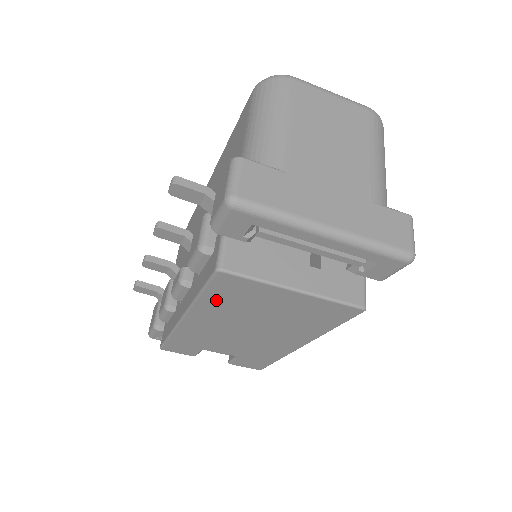
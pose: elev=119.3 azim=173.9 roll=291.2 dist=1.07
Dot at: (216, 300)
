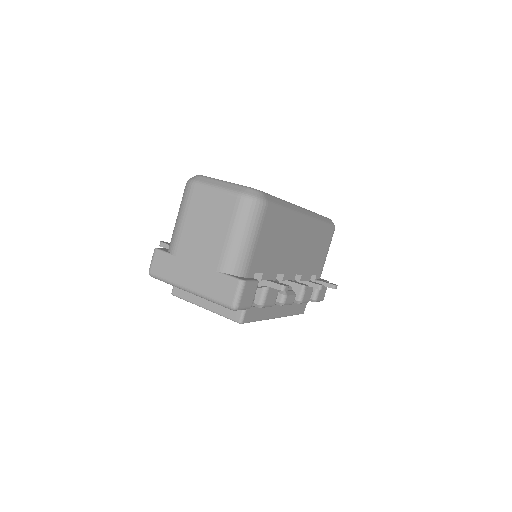
Dot at: occluded
